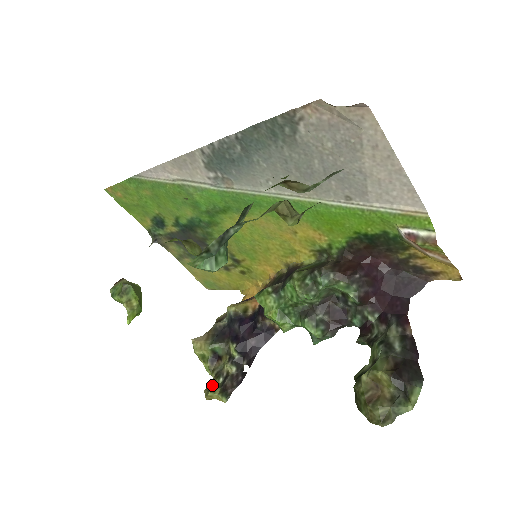
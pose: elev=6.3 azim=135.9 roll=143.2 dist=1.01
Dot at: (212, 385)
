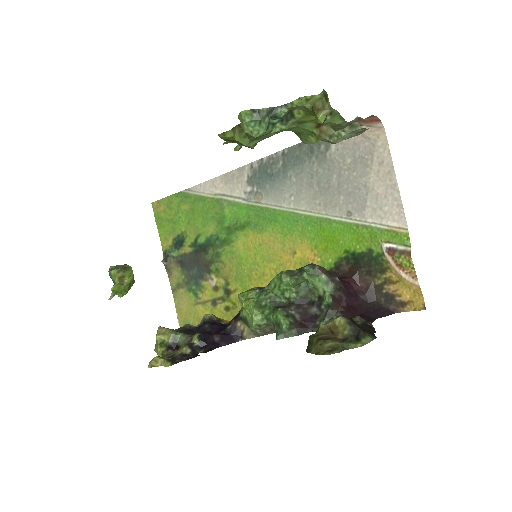
Dot at: occluded
